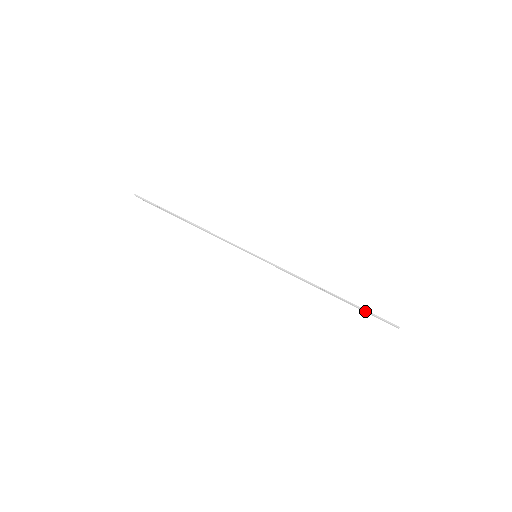
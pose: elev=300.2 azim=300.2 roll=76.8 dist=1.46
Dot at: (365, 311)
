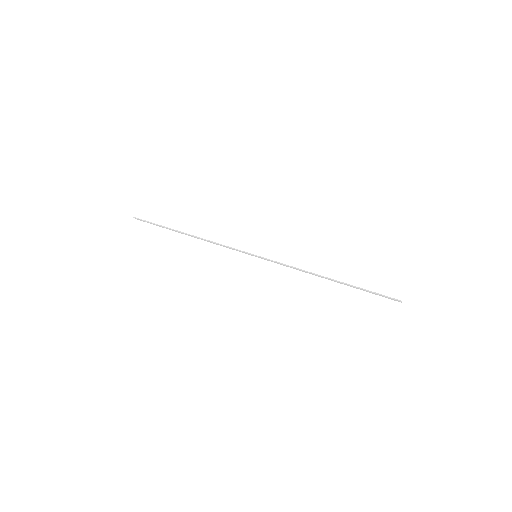
Dot at: (367, 291)
